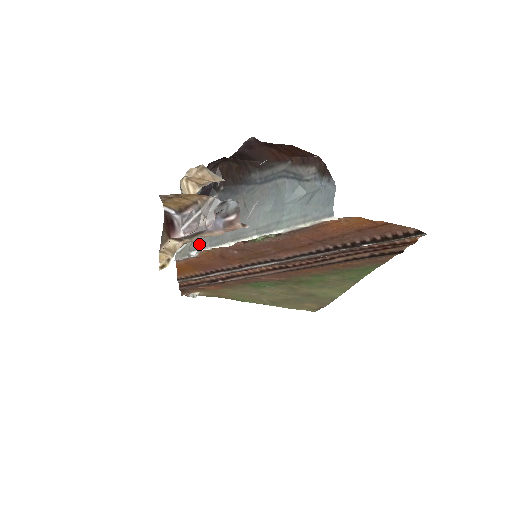
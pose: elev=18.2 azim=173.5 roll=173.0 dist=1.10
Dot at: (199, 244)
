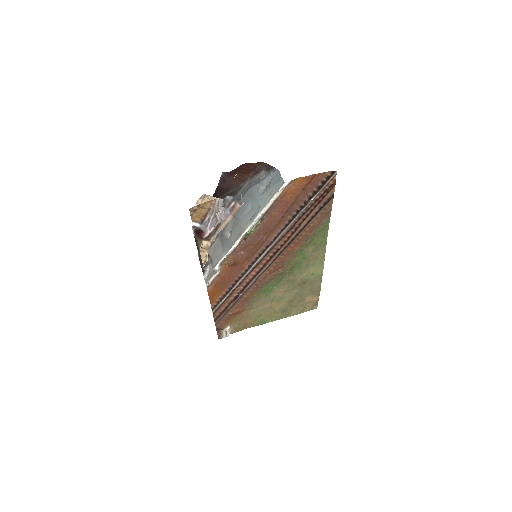
Dot at: (218, 258)
